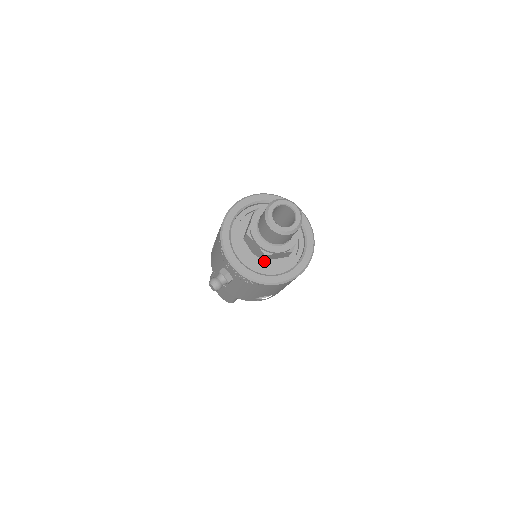
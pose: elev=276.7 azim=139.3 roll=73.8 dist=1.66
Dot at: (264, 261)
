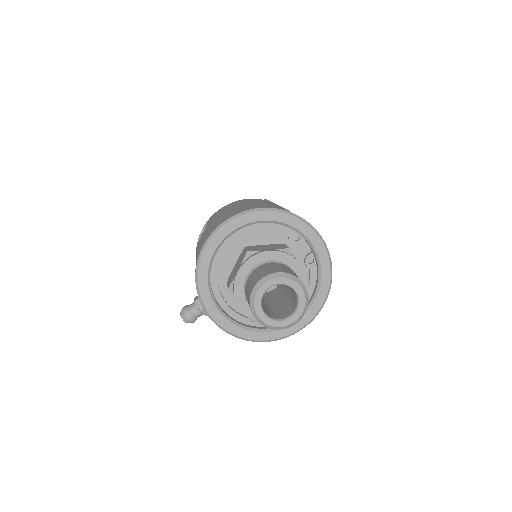
Dot at: occluded
